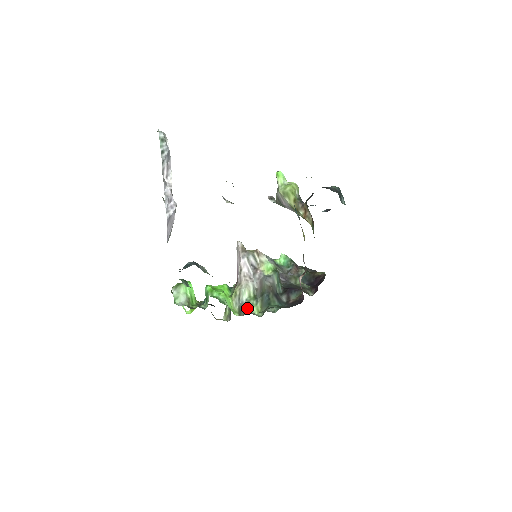
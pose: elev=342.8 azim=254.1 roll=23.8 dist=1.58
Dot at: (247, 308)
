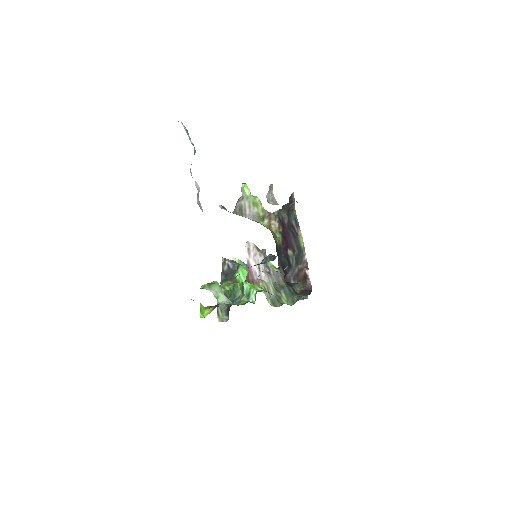
Dot at: (279, 300)
